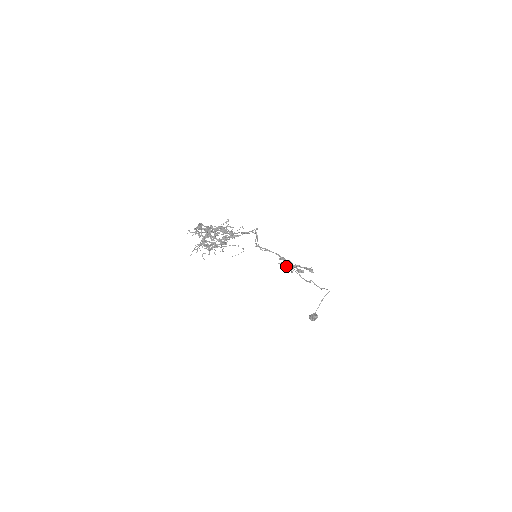
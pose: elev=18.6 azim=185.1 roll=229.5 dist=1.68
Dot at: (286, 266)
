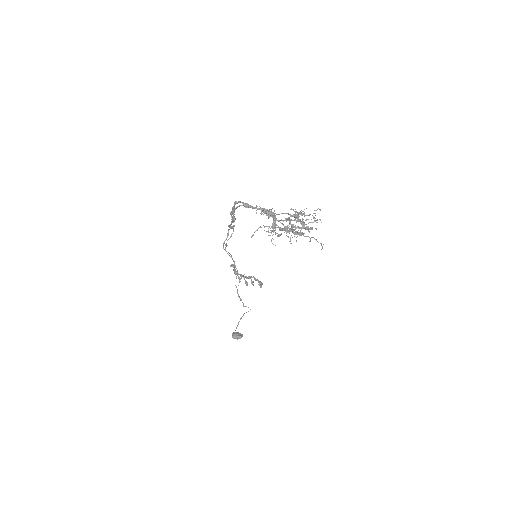
Dot at: (237, 275)
